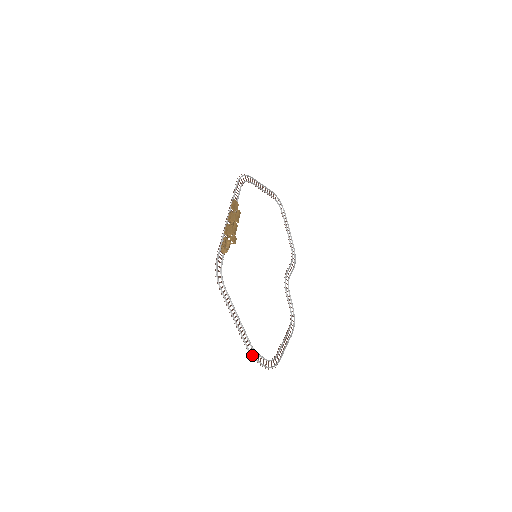
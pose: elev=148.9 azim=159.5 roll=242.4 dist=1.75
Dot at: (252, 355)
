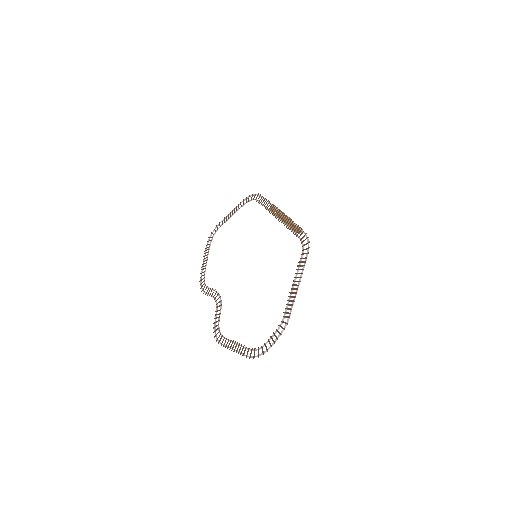
Dot at: (285, 327)
